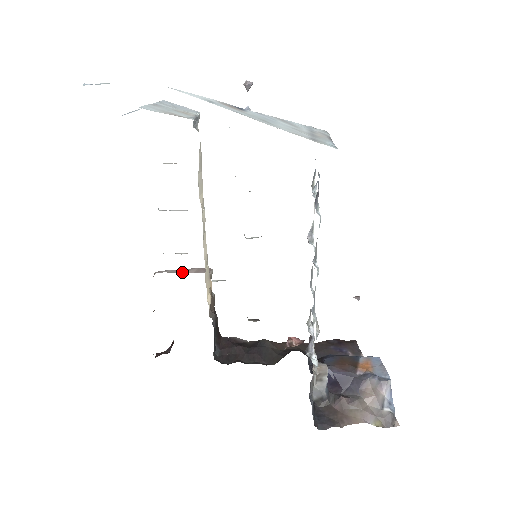
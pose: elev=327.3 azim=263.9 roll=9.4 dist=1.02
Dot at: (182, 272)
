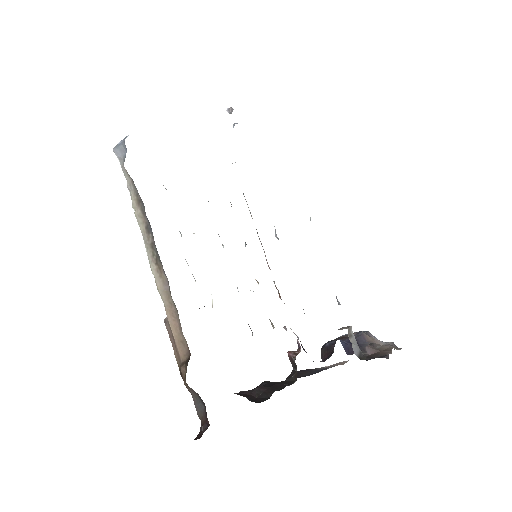
Dot at: occluded
